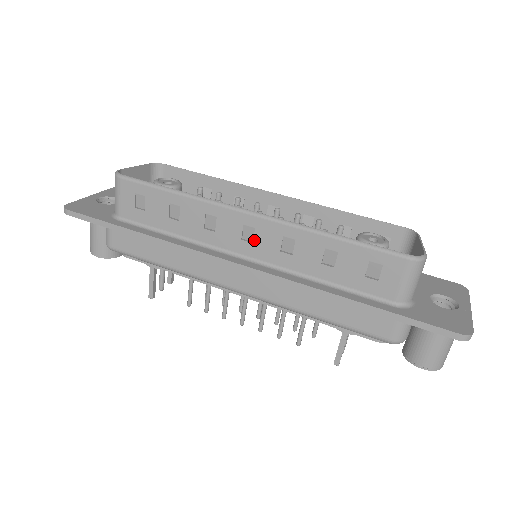
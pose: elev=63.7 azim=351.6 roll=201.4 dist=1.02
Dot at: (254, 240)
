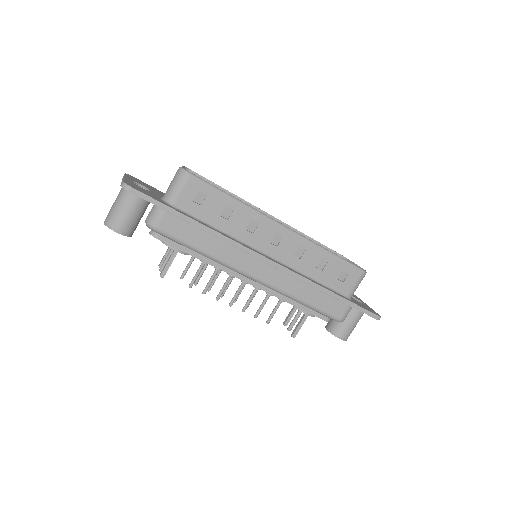
Dot at: (279, 245)
